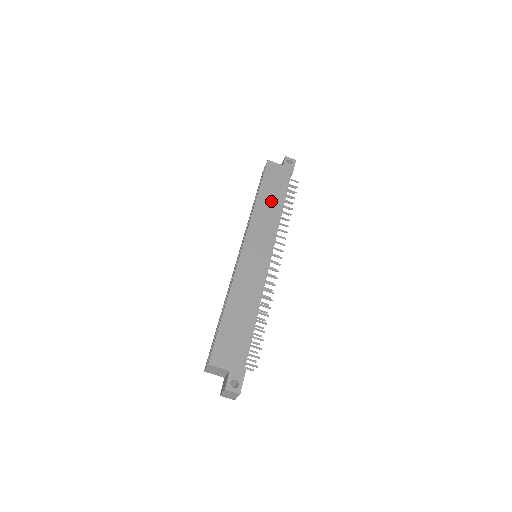
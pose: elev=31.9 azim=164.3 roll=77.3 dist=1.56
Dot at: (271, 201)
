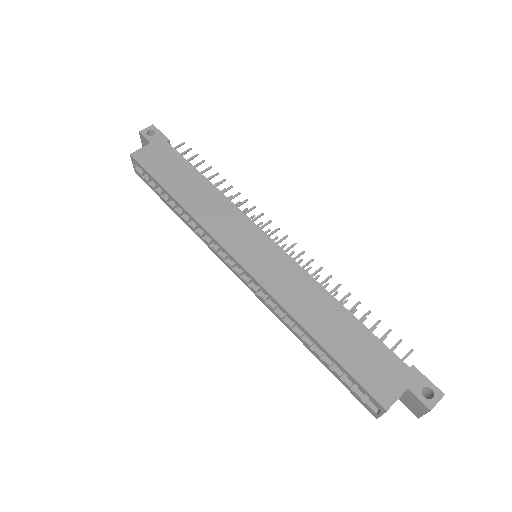
Dot at: (193, 189)
